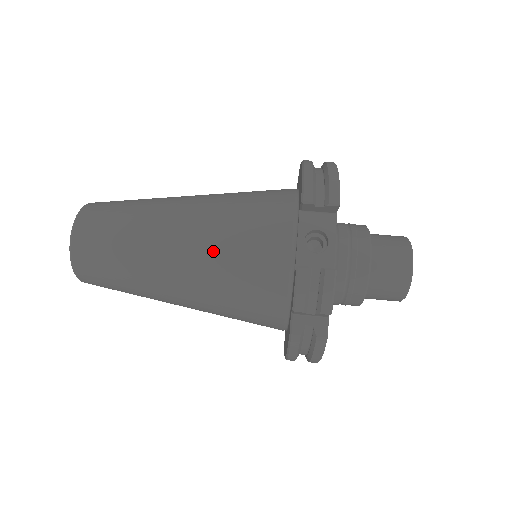
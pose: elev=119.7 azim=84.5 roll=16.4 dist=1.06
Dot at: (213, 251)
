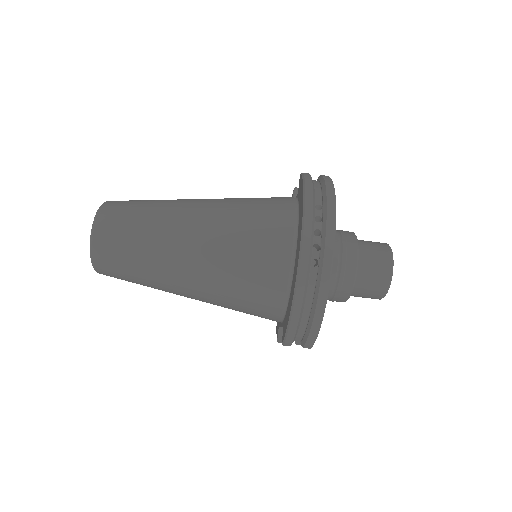
Dot at: occluded
